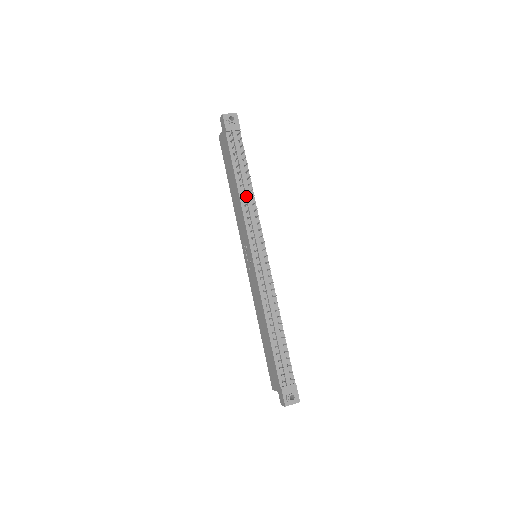
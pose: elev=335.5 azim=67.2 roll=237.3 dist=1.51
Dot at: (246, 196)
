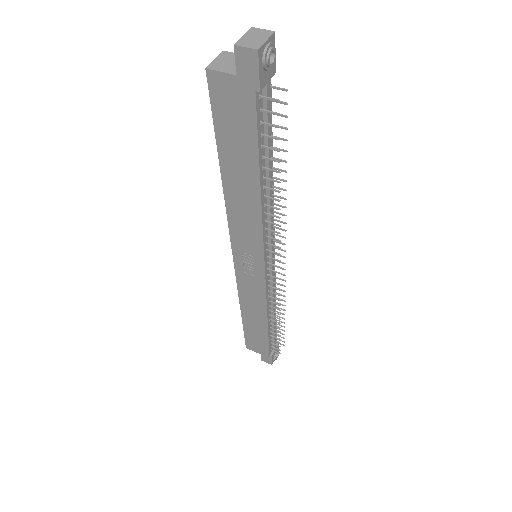
Dot at: (280, 209)
